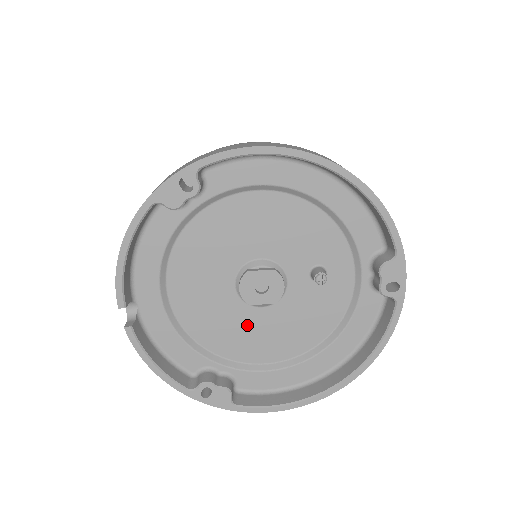
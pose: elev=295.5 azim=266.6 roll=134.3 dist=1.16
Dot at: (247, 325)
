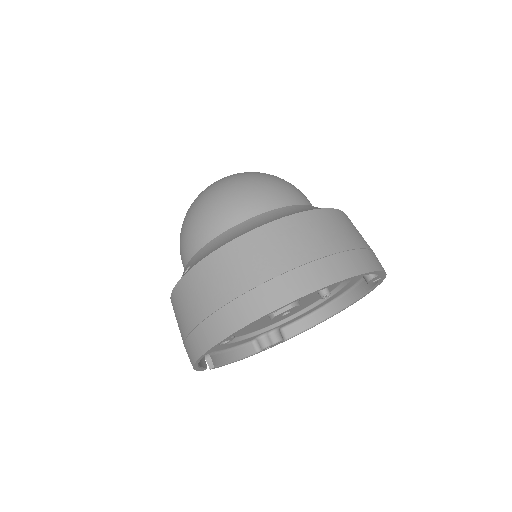
Dot at: occluded
